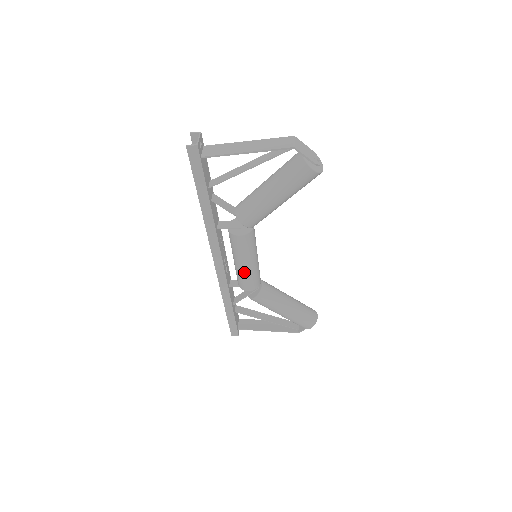
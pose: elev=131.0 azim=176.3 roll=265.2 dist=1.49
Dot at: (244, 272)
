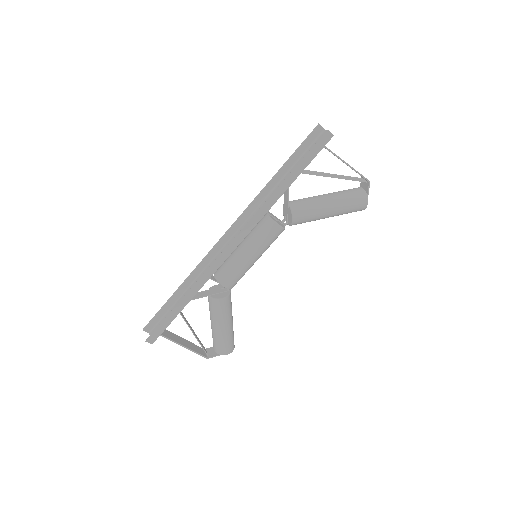
Dot at: (245, 265)
